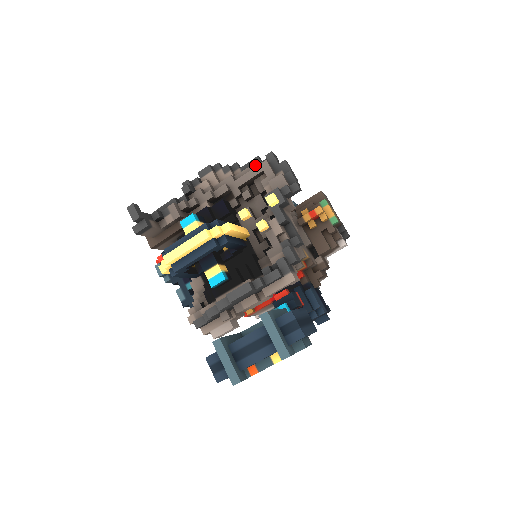
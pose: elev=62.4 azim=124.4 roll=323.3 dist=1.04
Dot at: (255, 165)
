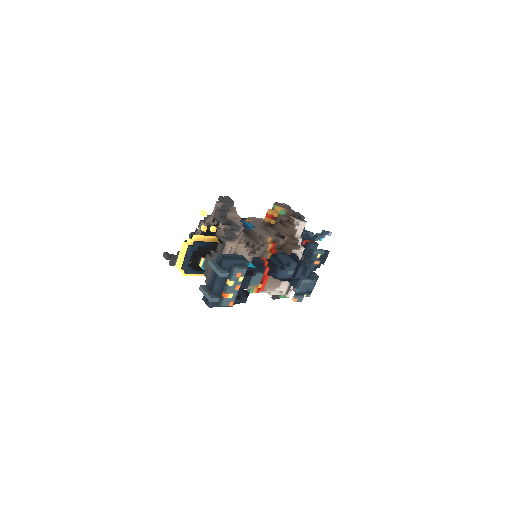
Dot at: occluded
